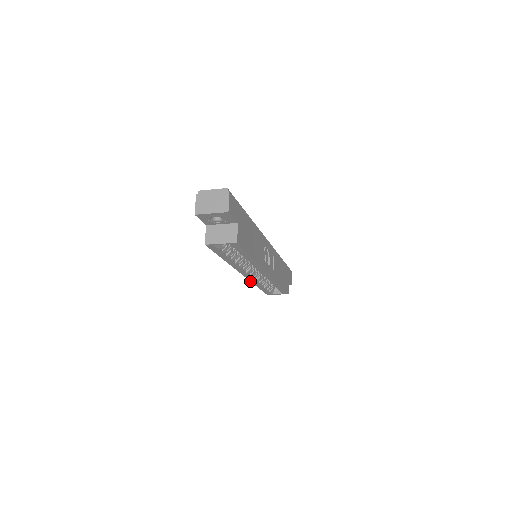
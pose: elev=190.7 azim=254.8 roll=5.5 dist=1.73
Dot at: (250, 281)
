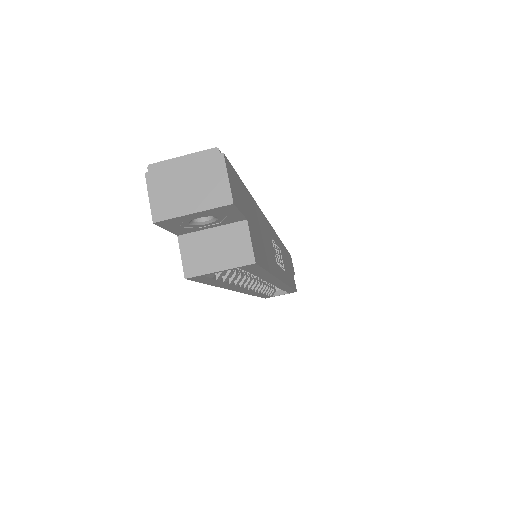
Dot at: (248, 294)
